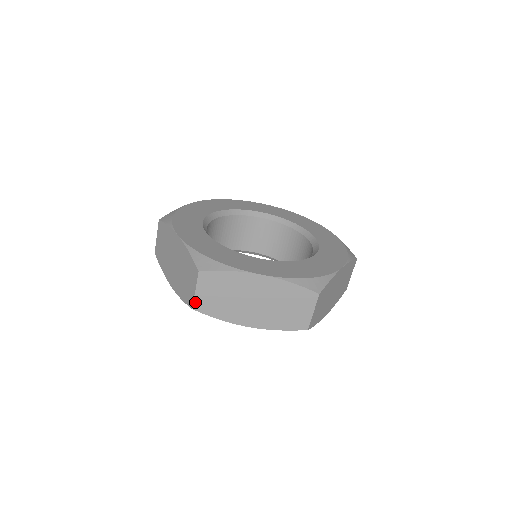
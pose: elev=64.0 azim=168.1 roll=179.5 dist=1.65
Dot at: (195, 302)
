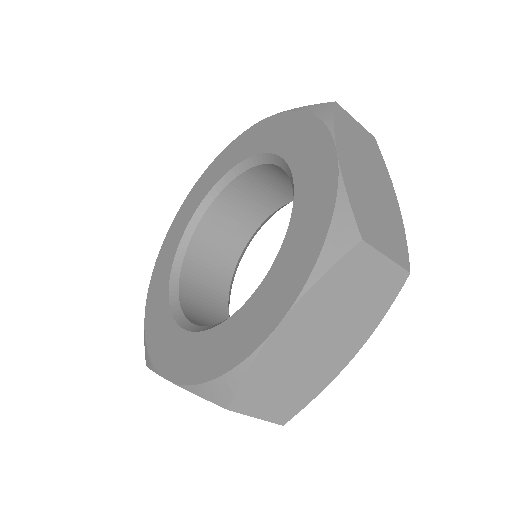
Dot at: occluded
